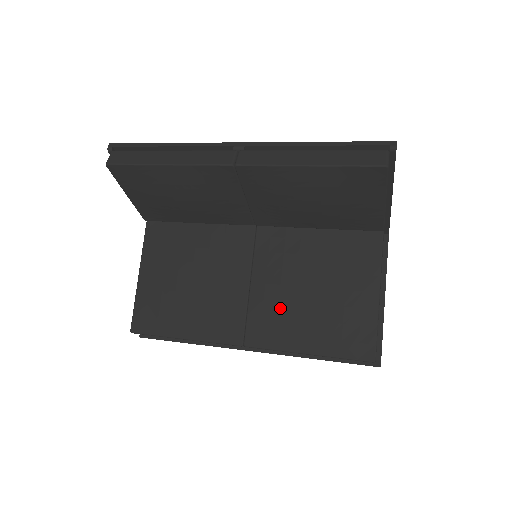
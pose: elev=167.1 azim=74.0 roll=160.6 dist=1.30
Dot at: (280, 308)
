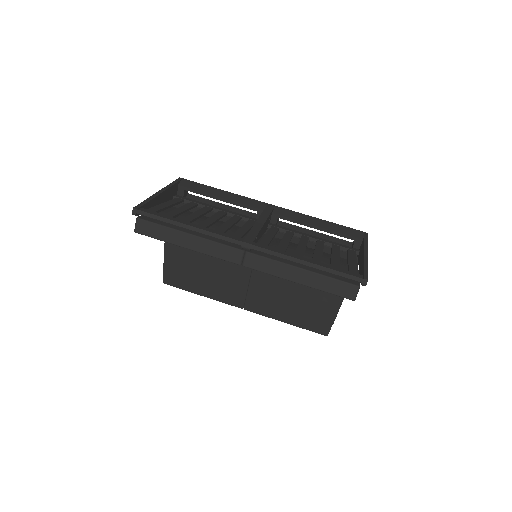
Dot at: (270, 297)
